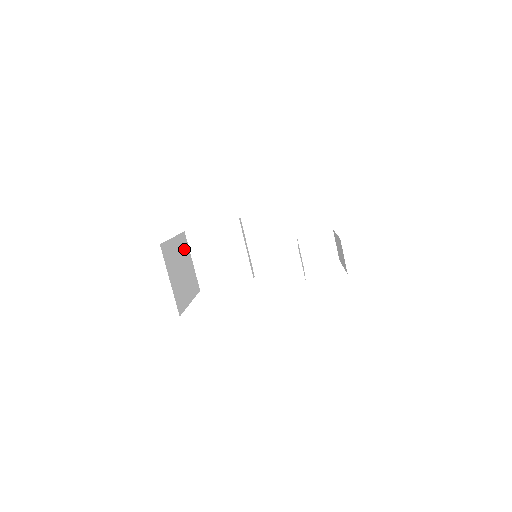
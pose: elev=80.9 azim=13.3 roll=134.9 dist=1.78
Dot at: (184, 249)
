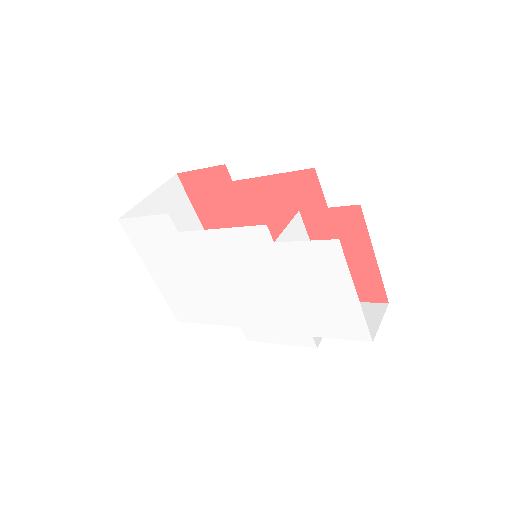
Dot at: occluded
